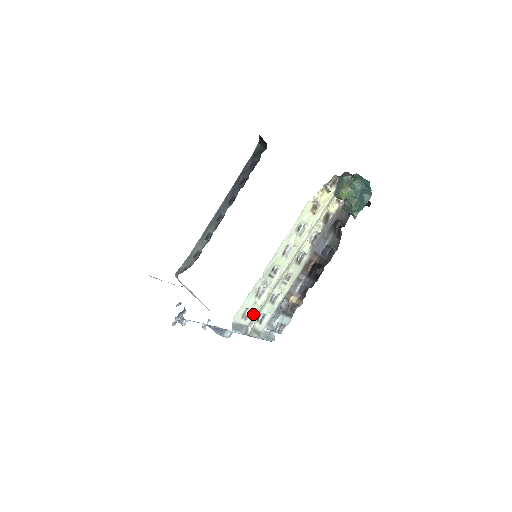
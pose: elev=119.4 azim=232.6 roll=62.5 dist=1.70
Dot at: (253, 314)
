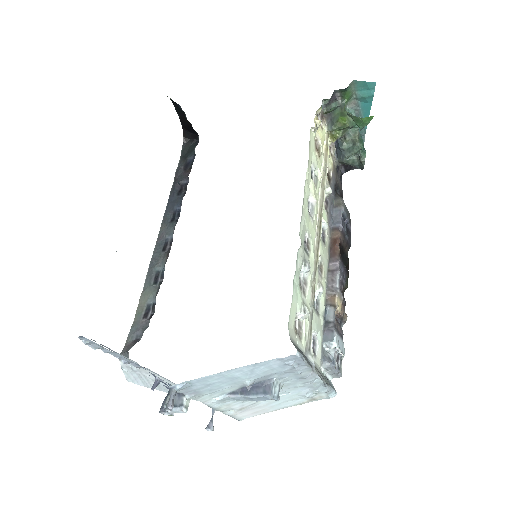
Dot at: (305, 329)
